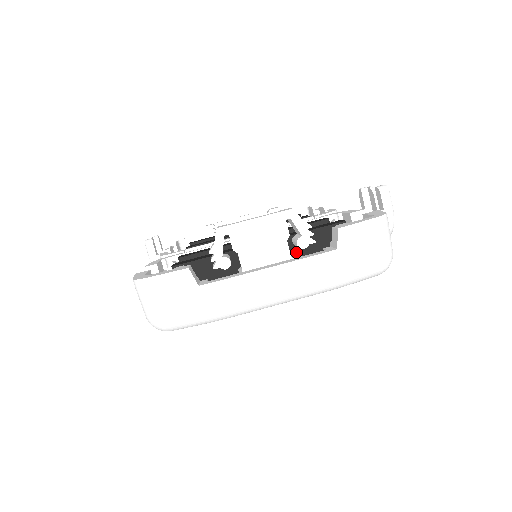
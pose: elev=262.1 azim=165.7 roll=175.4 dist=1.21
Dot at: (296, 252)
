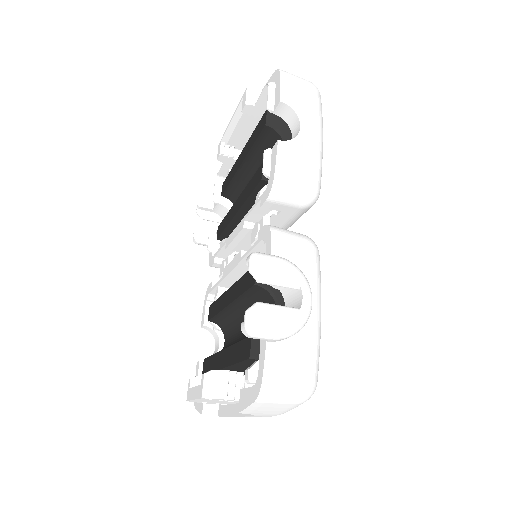
Dot at: occluded
